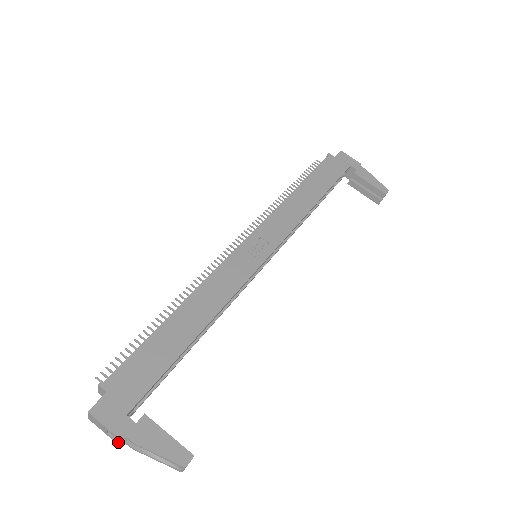
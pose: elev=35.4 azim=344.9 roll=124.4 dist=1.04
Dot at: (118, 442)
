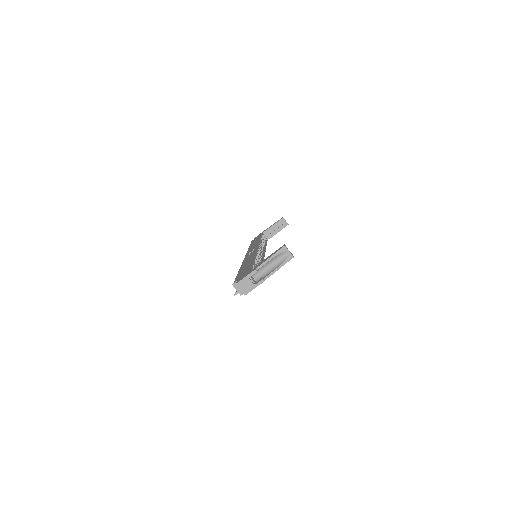
Dot at: (261, 280)
